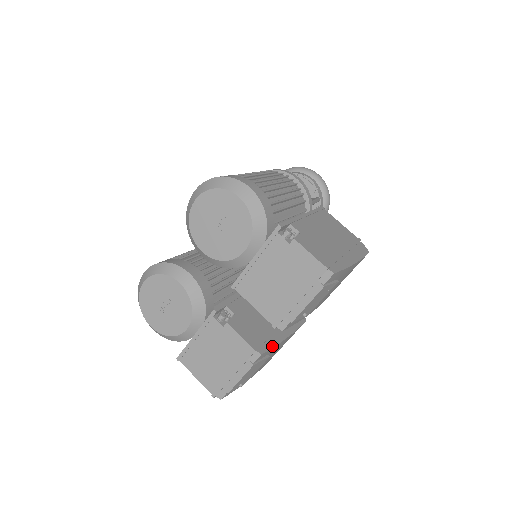
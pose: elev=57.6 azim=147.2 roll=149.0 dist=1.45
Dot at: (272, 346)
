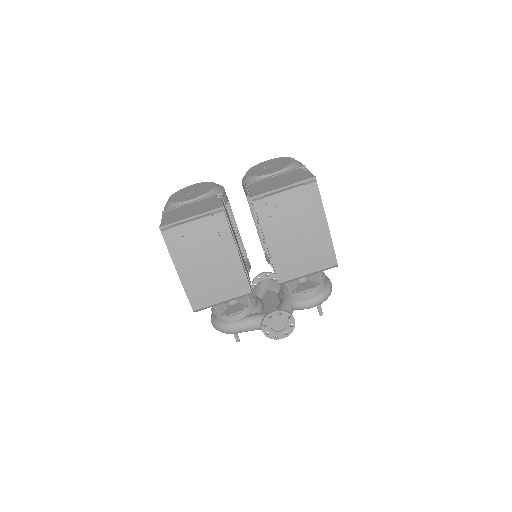
Dot at: (230, 229)
